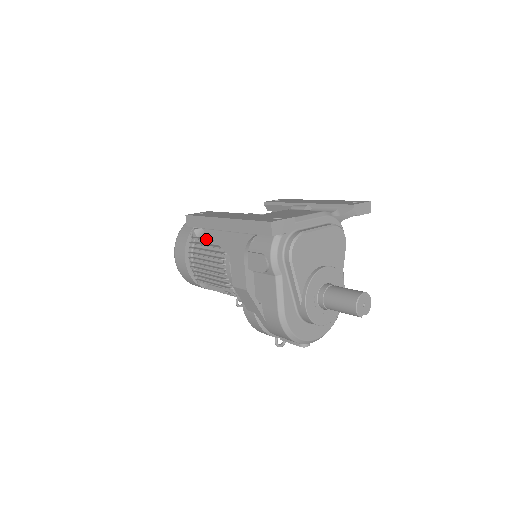
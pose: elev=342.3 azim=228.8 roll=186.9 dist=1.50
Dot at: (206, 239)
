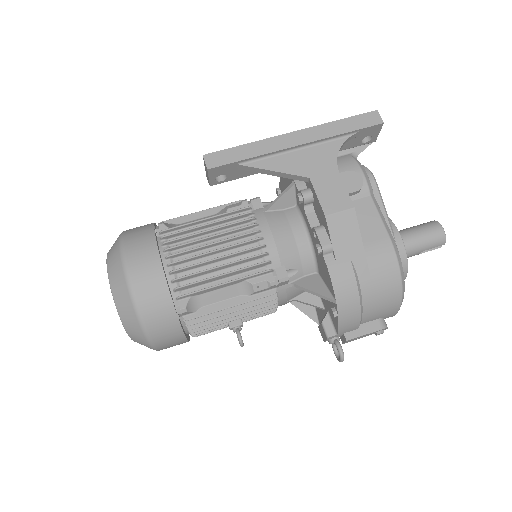
Dot at: occluded
